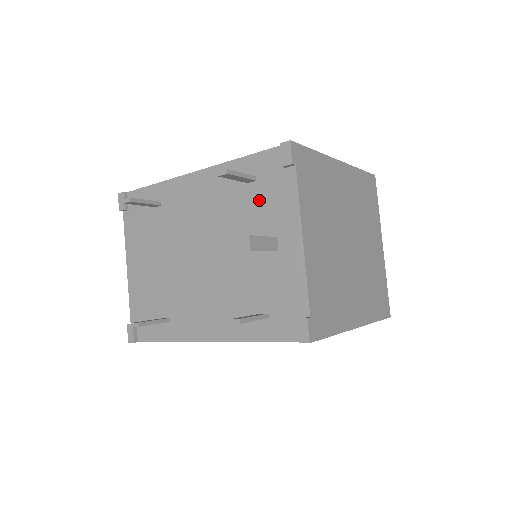
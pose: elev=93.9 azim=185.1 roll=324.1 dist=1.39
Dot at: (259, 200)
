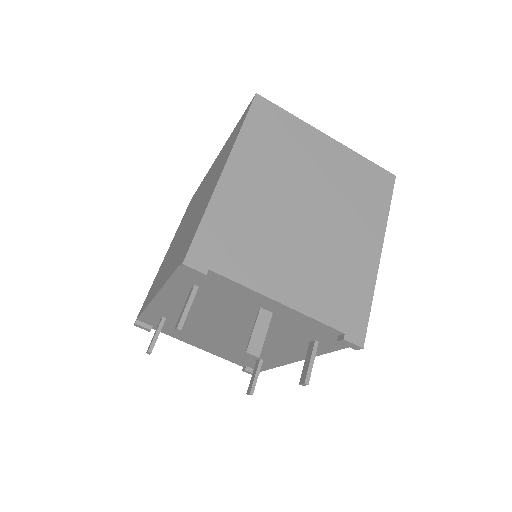
Dot at: (218, 295)
